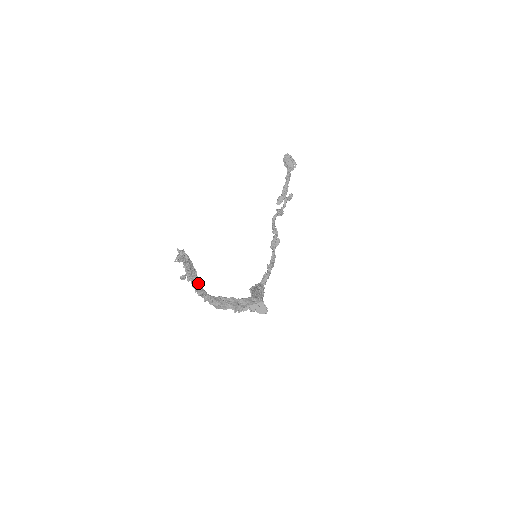
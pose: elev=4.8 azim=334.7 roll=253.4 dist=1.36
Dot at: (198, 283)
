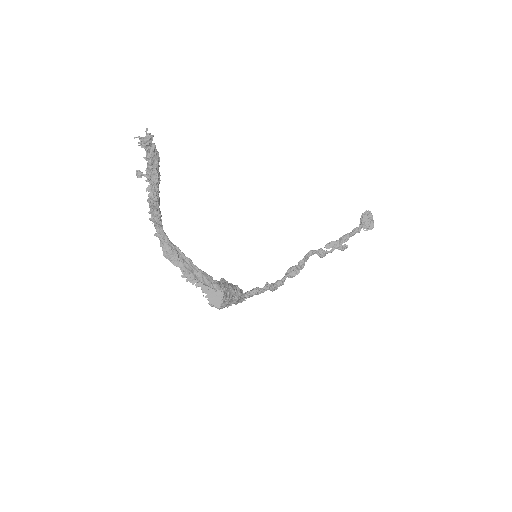
Dot at: (155, 199)
